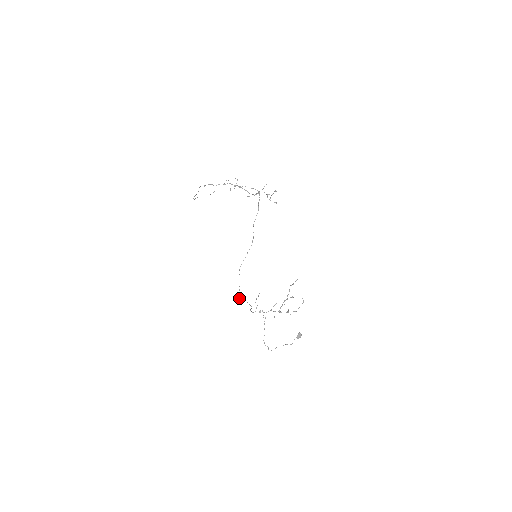
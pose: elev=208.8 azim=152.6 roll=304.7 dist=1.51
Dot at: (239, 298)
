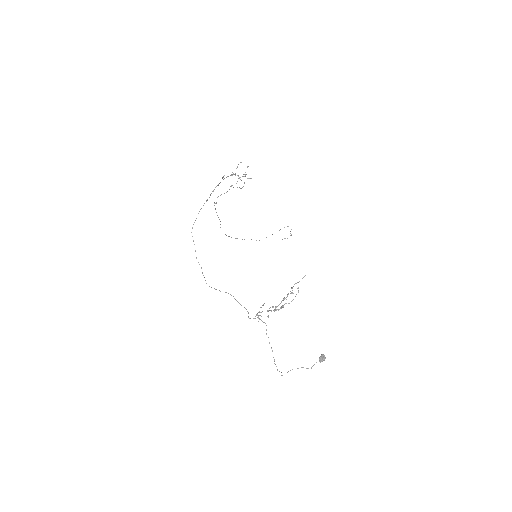
Dot at: (203, 275)
